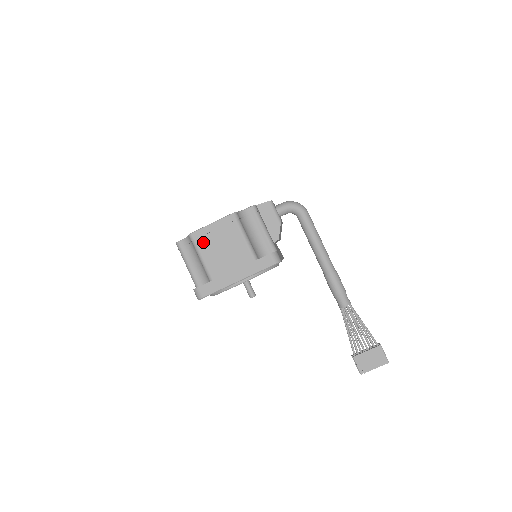
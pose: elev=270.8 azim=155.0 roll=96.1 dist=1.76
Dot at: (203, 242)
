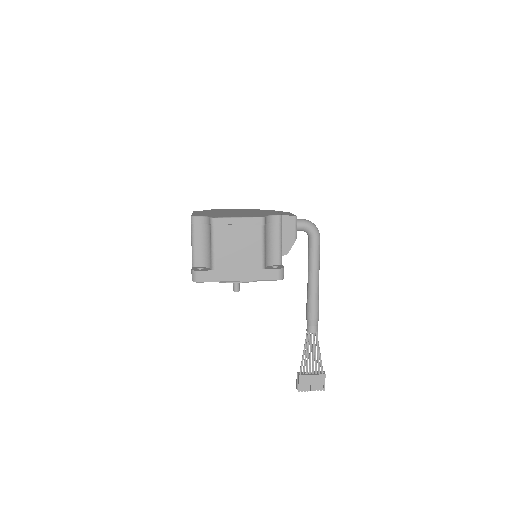
Dot at: (222, 231)
